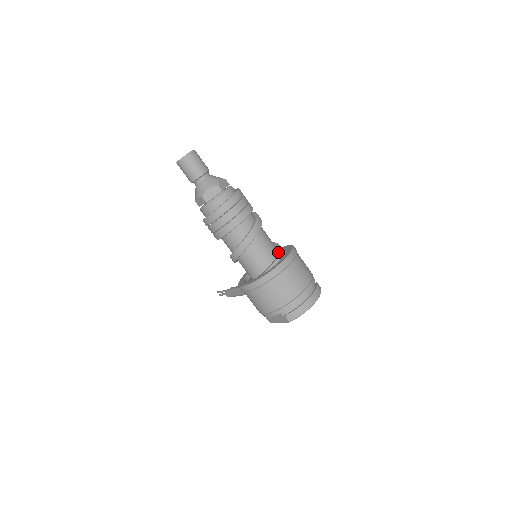
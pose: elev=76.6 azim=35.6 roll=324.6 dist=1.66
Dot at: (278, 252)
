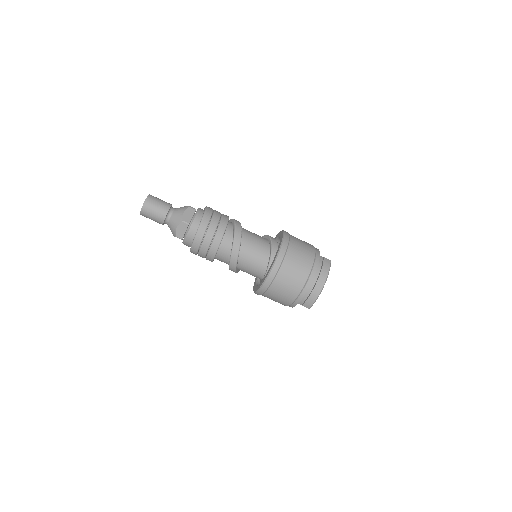
Dot at: (270, 250)
